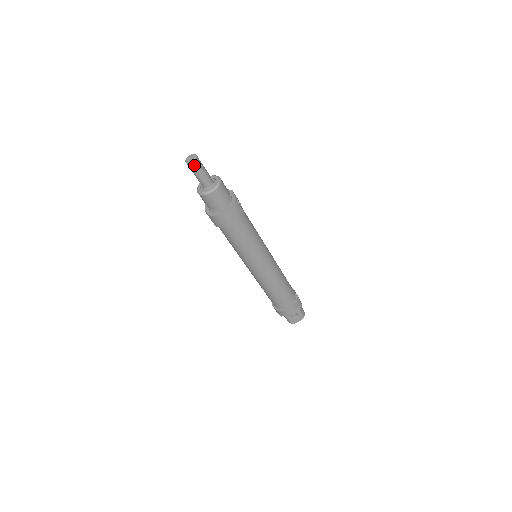
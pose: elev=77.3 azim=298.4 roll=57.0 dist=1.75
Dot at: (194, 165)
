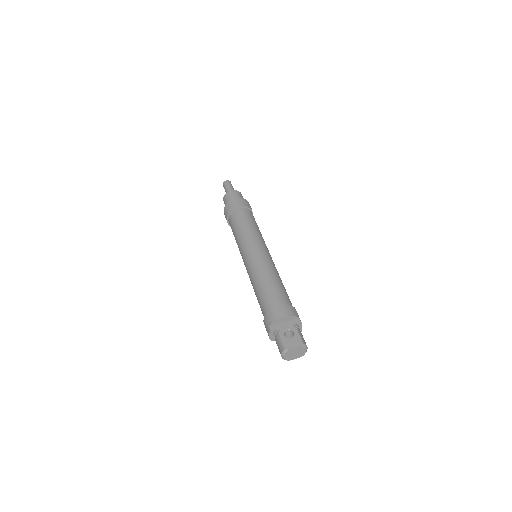
Dot at: (227, 182)
